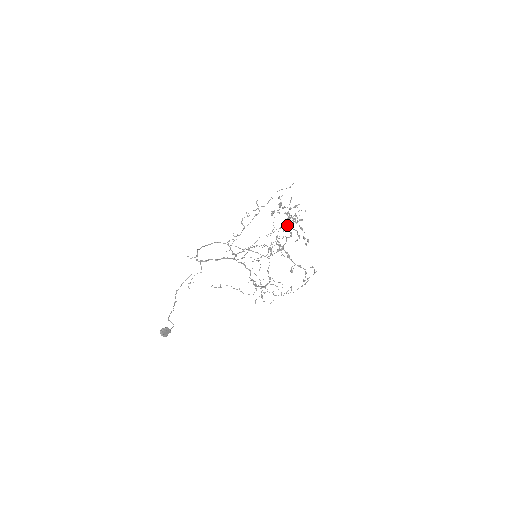
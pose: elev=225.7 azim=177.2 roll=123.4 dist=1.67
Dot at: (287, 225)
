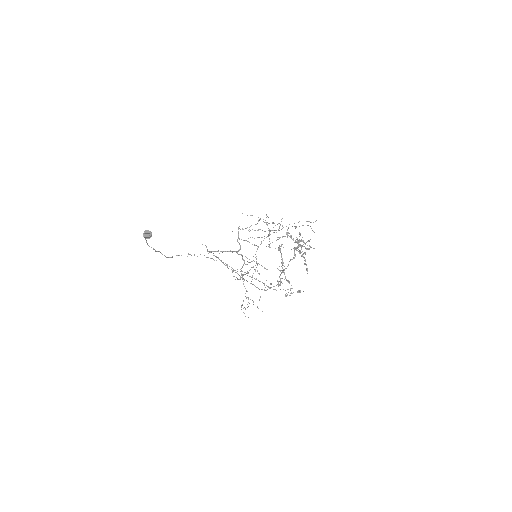
Dot at: occluded
